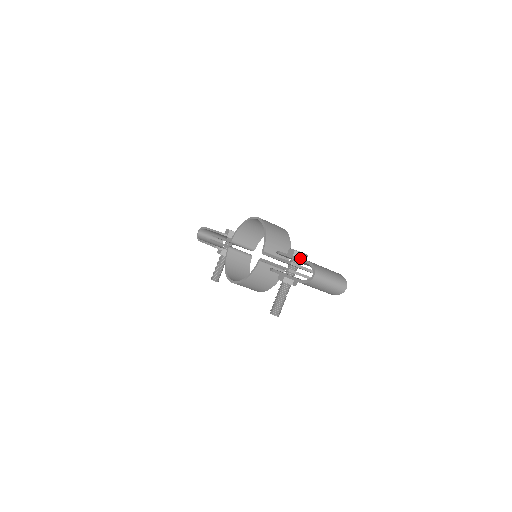
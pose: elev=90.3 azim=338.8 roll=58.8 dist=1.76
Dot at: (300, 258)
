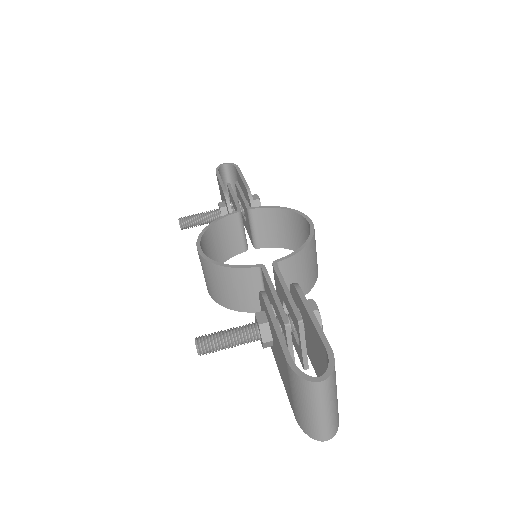
Dot at: occluded
